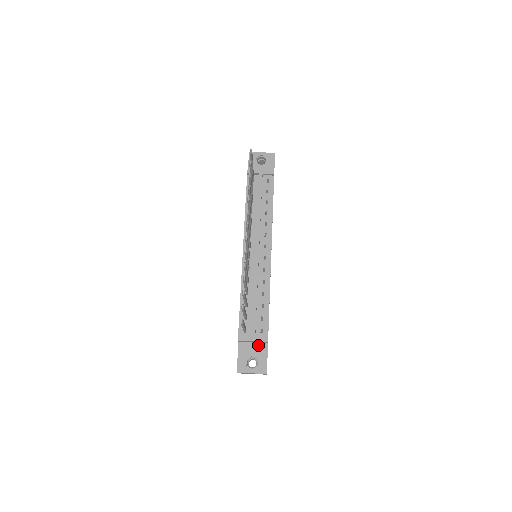
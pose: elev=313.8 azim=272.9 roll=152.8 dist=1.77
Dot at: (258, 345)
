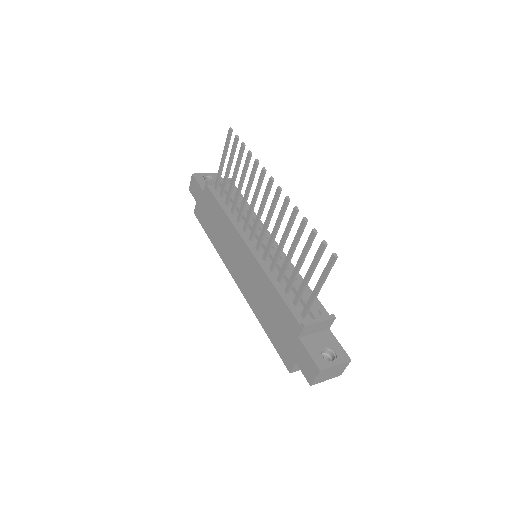
Dot at: (321, 334)
